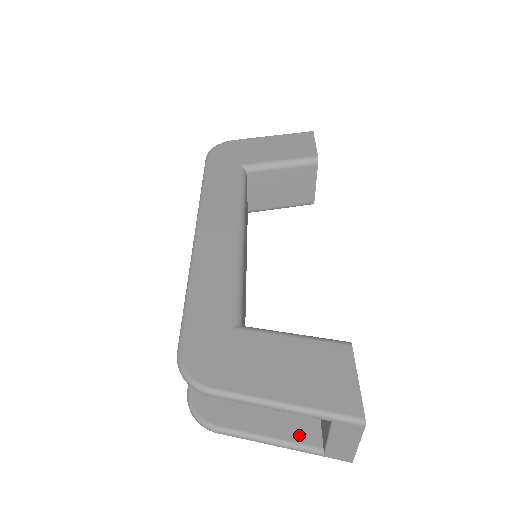
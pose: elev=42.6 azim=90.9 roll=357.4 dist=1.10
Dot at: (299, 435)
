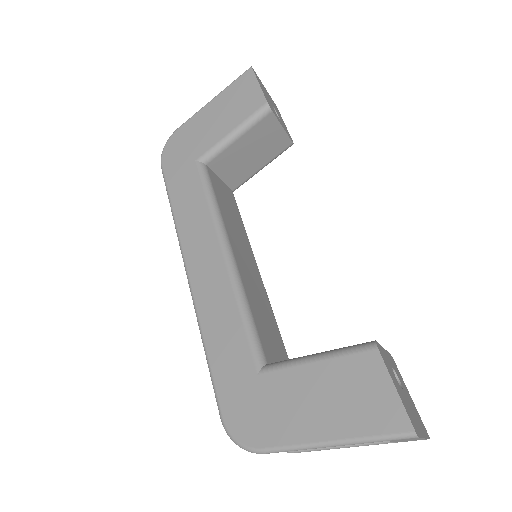
Dot at: occluded
